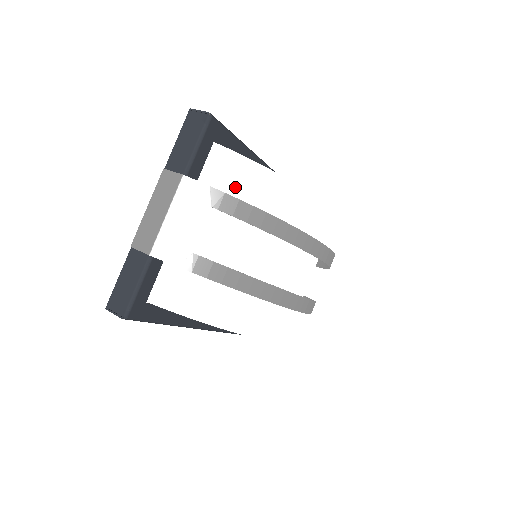
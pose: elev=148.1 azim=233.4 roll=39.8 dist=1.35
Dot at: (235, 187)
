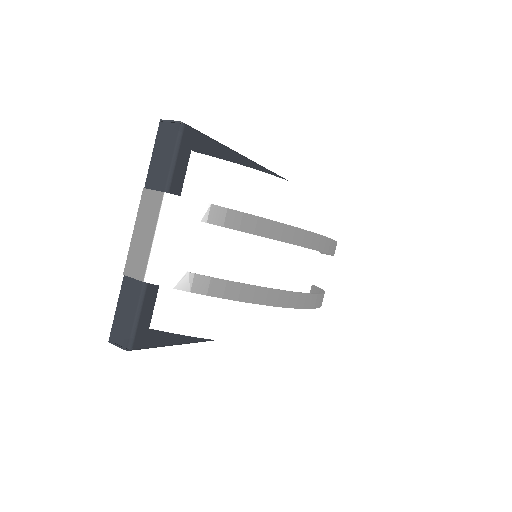
Dot at: (221, 195)
